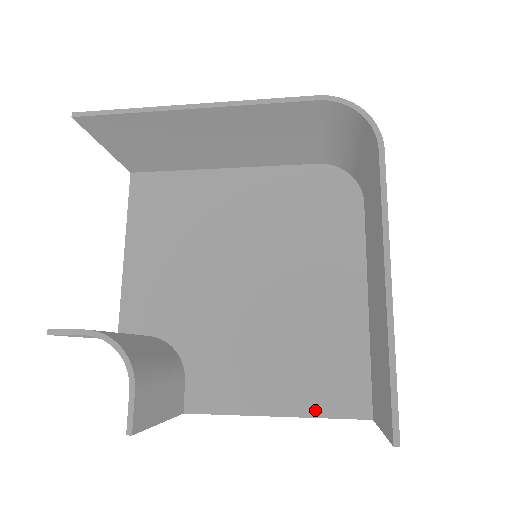
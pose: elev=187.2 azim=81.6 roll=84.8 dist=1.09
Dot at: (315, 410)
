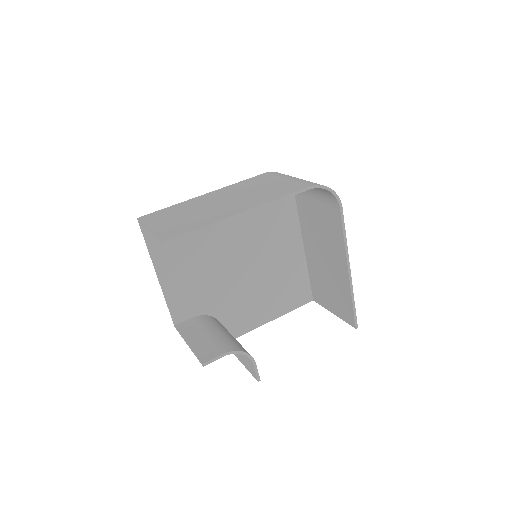
Dot at: (289, 309)
